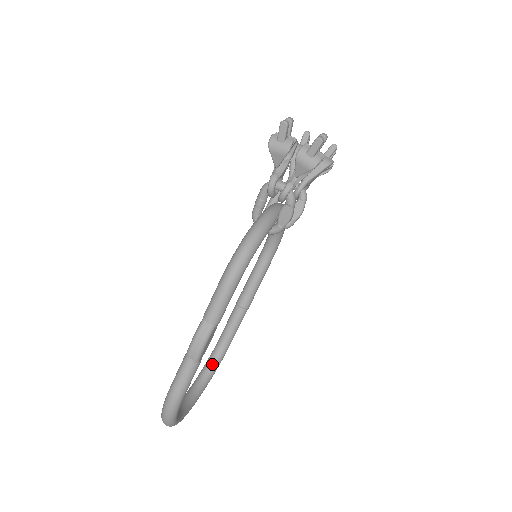
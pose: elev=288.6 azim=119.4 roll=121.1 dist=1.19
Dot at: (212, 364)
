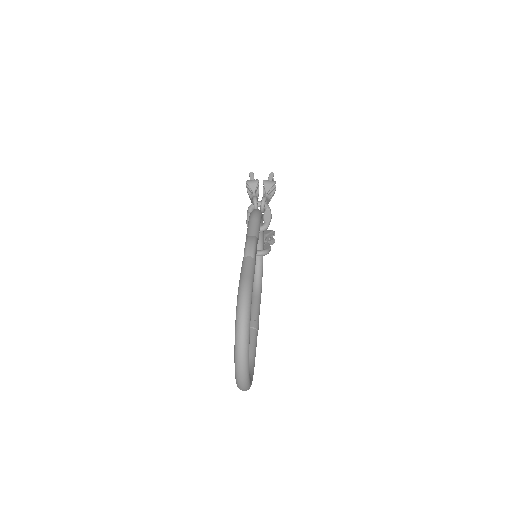
Dot at: occluded
